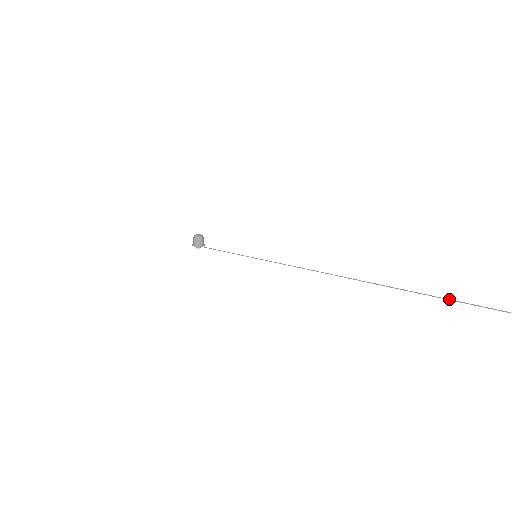
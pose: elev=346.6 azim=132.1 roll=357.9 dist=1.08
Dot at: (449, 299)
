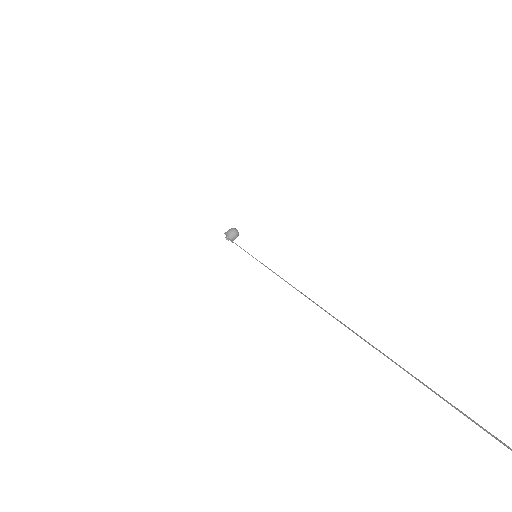
Dot at: occluded
